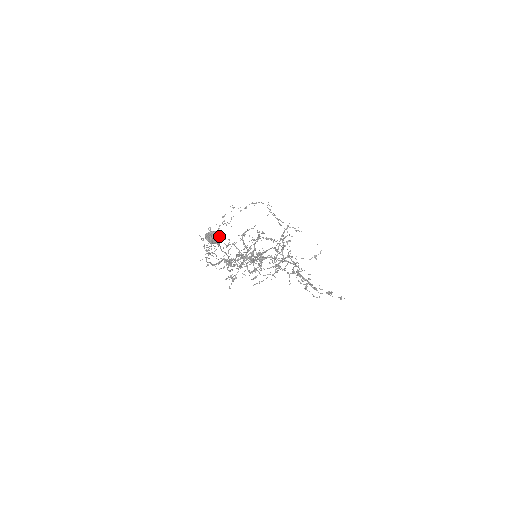
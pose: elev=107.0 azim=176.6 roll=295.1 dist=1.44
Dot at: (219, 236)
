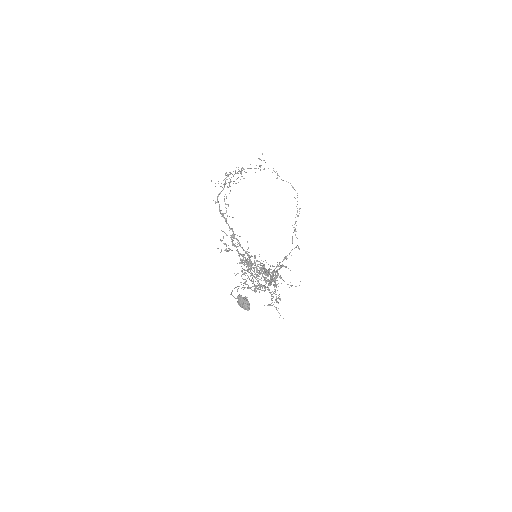
Dot at: (248, 310)
